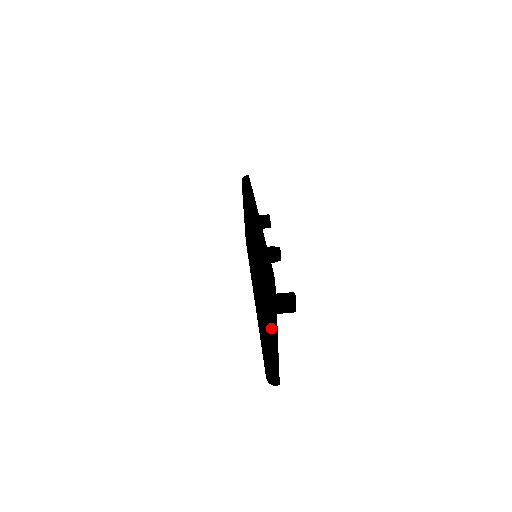
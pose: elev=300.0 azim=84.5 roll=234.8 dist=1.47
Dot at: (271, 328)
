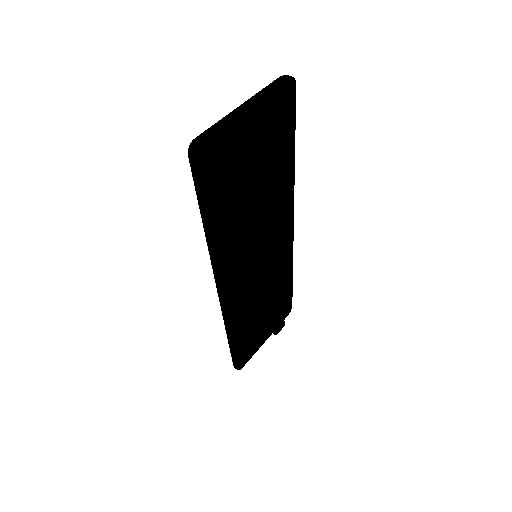
Dot at: (253, 98)
